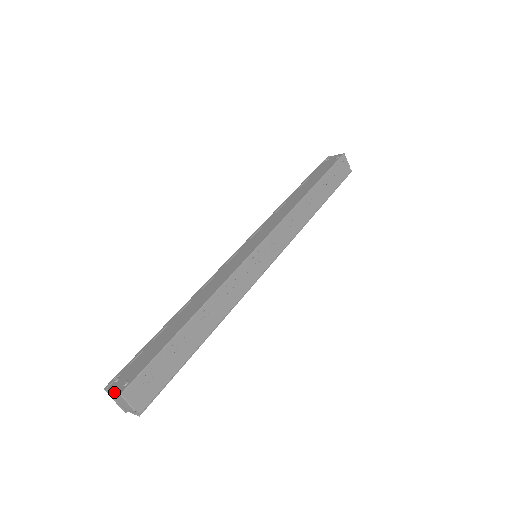
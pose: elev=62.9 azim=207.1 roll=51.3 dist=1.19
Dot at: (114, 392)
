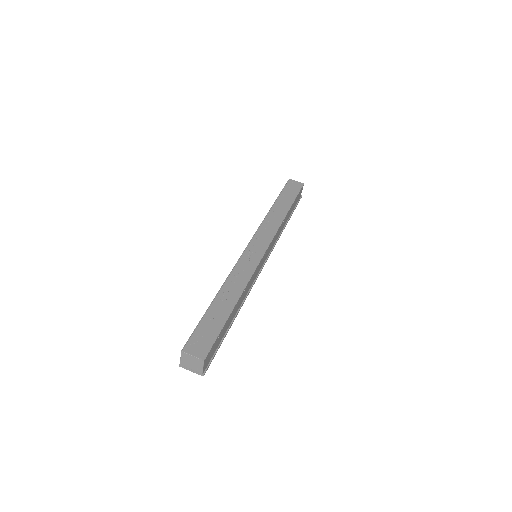
Dot at: (180, 357)
